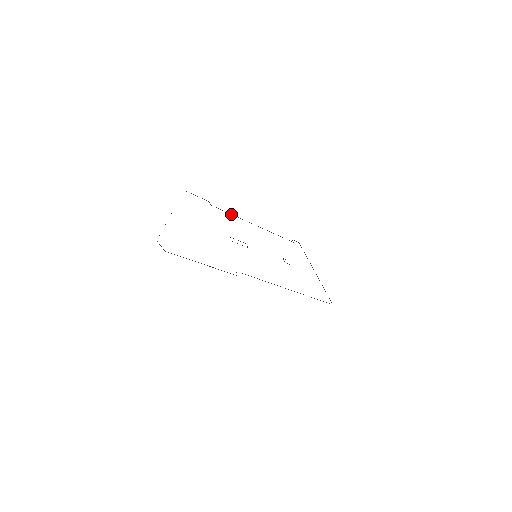
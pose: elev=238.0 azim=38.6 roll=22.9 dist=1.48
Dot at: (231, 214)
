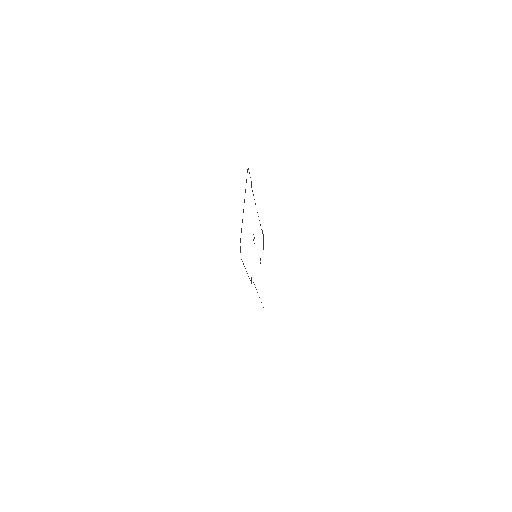
Dot at: (254, 199)
